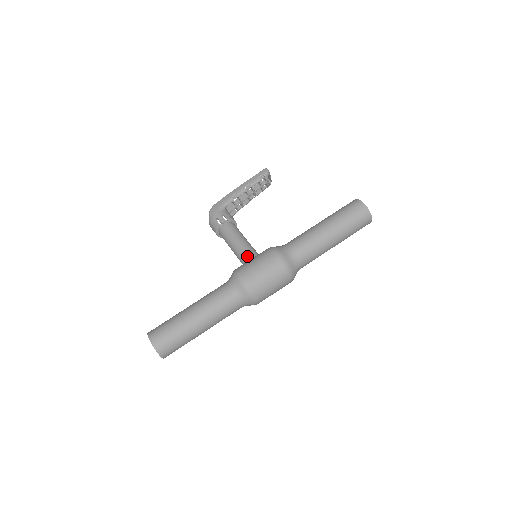
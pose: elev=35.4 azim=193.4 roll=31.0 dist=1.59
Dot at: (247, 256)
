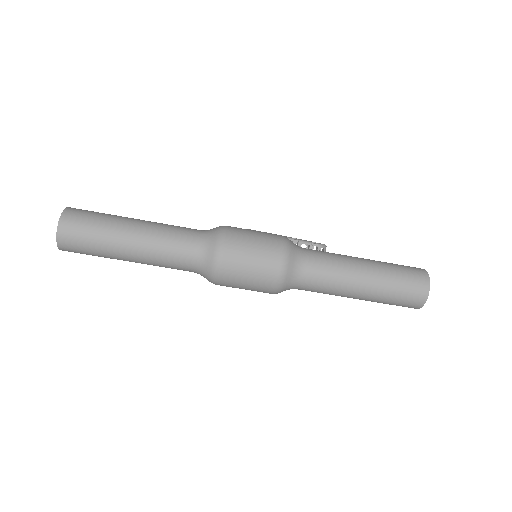
Dot at: occluded
